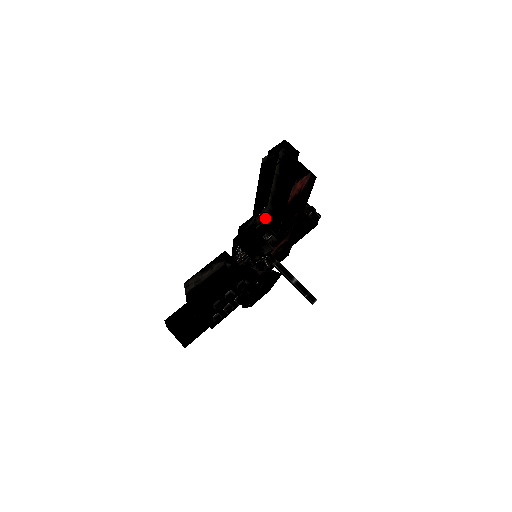
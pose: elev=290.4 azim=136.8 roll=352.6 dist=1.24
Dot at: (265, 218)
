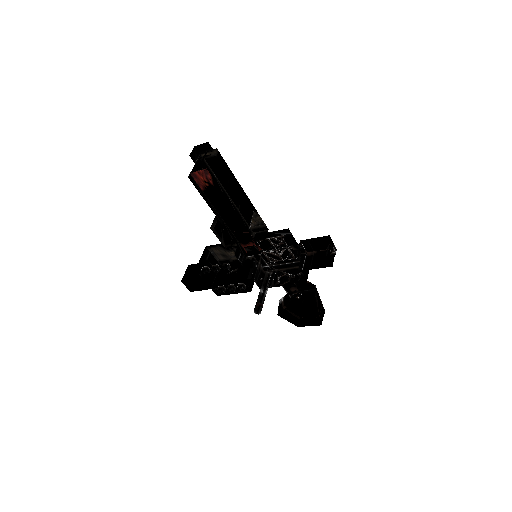
Dot at: (266, 226)
